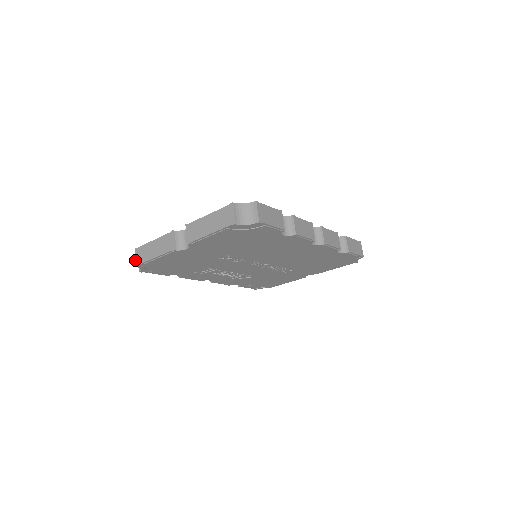
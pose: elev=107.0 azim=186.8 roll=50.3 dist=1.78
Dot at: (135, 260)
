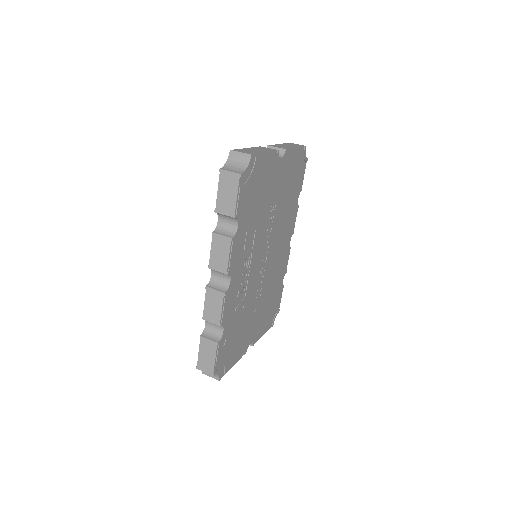
Dot at: (244, 152)
